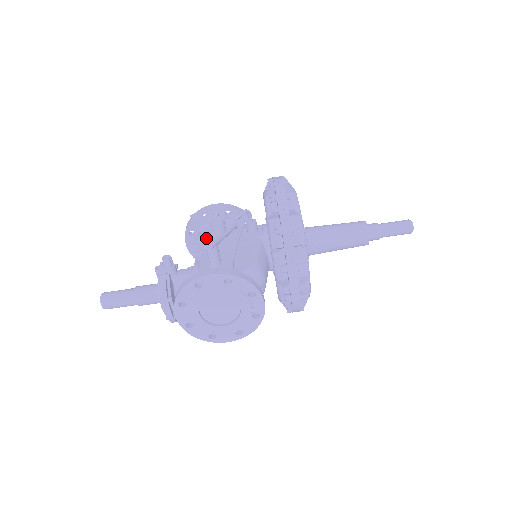
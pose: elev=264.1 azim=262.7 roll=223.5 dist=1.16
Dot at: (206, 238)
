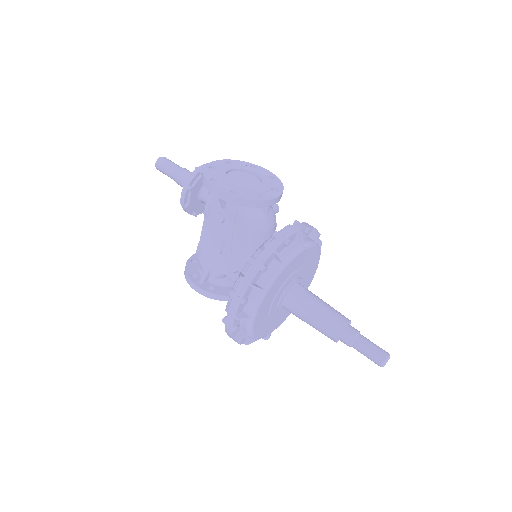
Dot at: occluded
